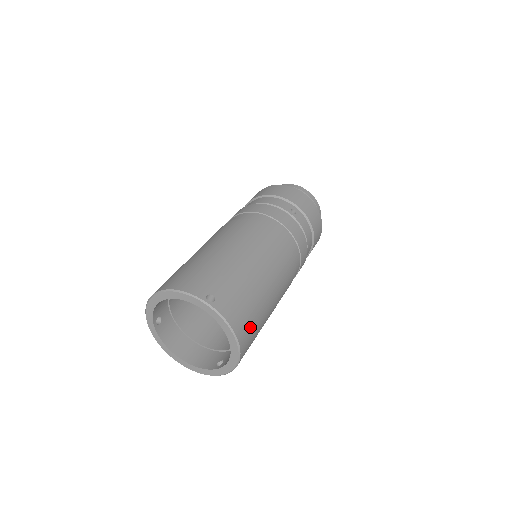
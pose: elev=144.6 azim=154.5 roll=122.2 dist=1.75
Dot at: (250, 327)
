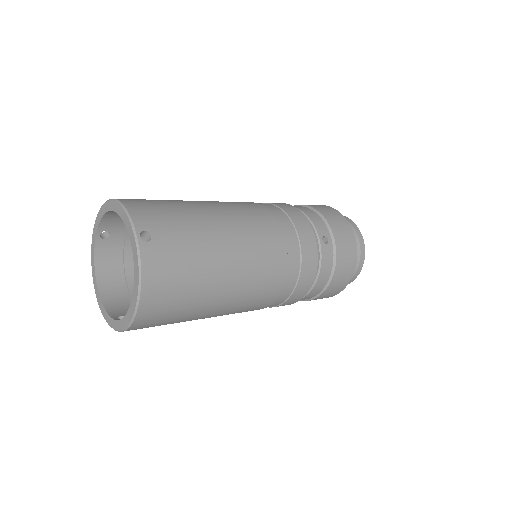
Dot at: (168, 300)
